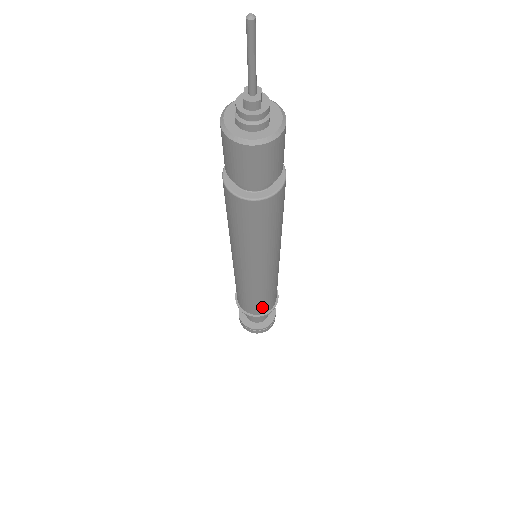
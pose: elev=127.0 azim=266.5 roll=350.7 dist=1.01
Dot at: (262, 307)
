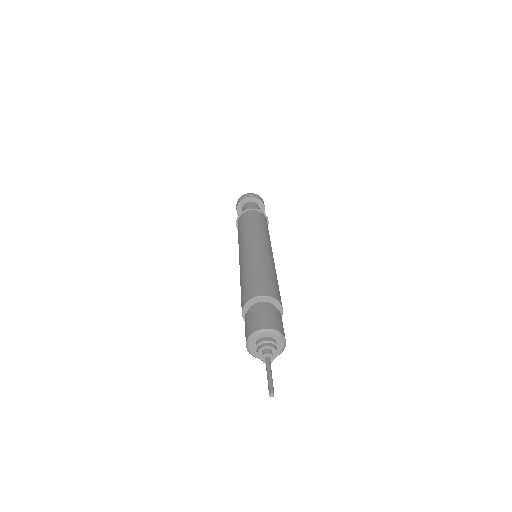
Dot at: occluded
